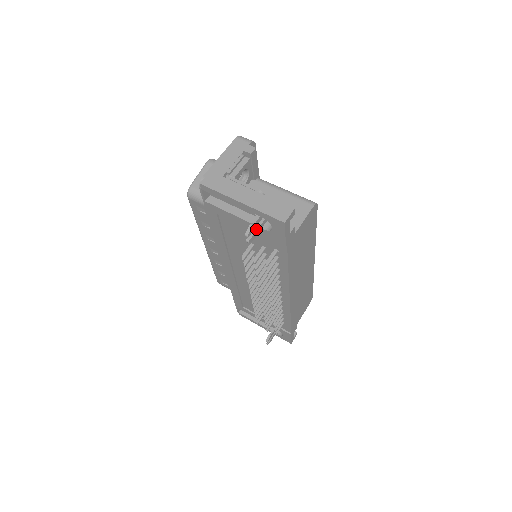
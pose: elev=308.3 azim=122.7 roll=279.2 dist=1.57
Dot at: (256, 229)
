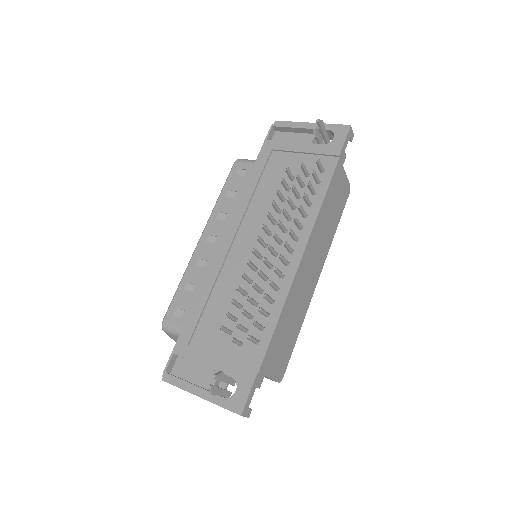
Dot at: (319, 135)
